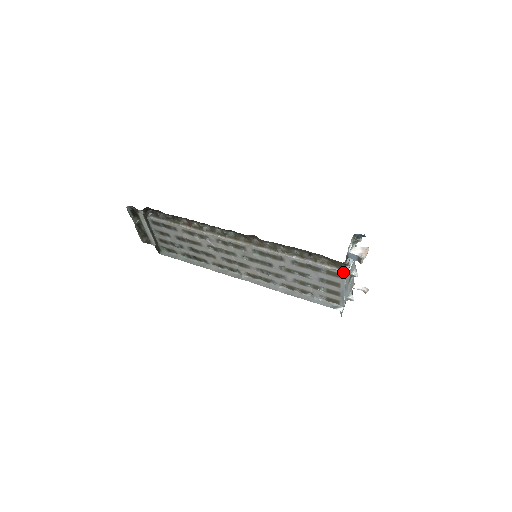
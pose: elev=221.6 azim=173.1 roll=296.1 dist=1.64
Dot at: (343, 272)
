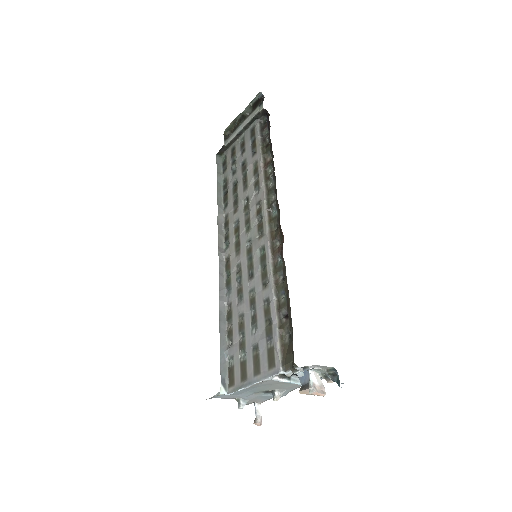
Dot at: (280, 369)
